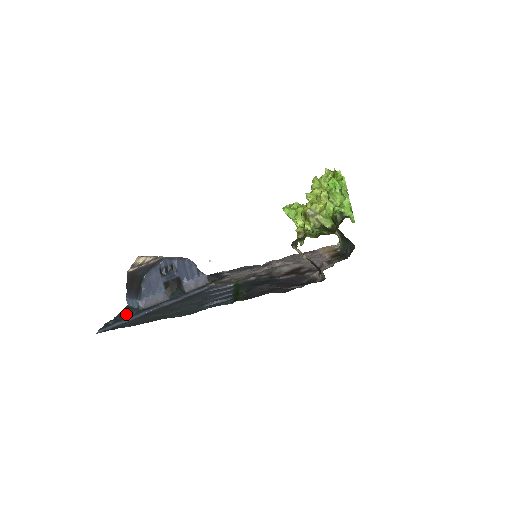
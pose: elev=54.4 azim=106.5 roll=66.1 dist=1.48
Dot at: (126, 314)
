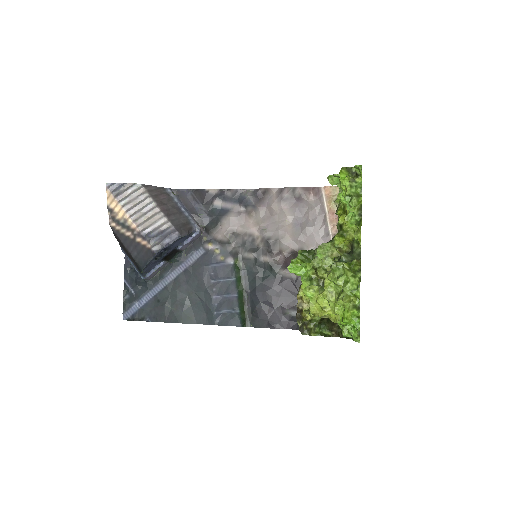
Dot at: (135, 284)
